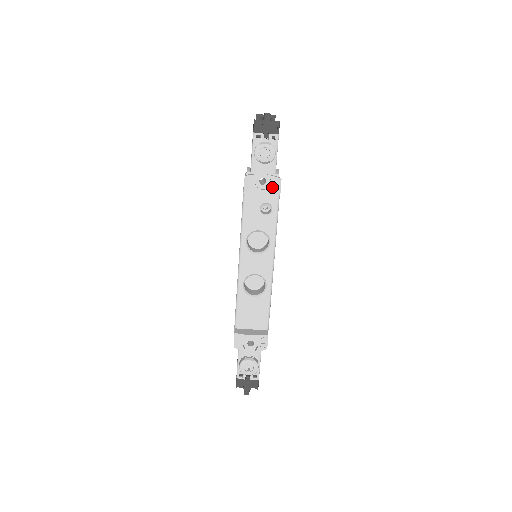
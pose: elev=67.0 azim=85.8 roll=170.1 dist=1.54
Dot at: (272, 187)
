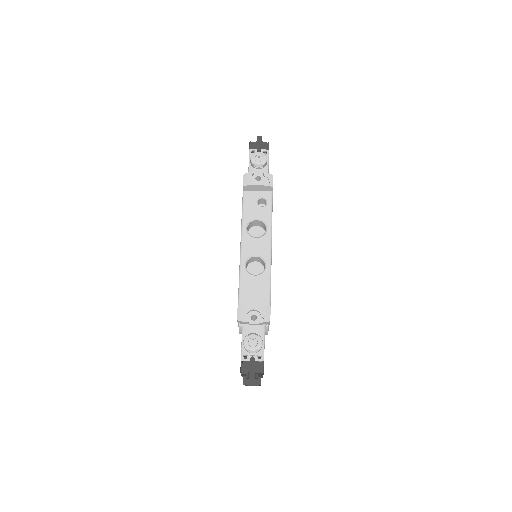
Dot at: (266, 180)
